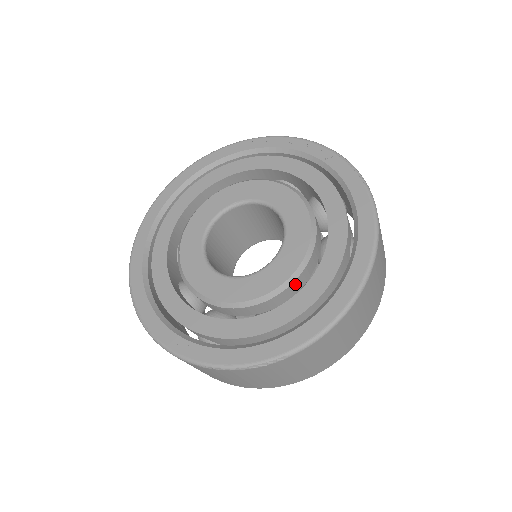
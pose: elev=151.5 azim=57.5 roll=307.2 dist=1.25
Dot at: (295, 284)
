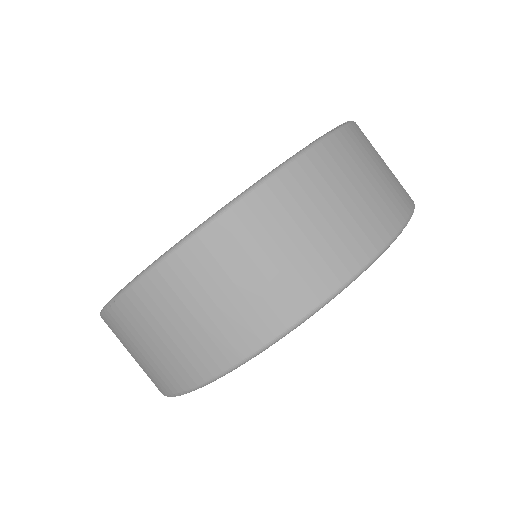
Dot at: occluded
